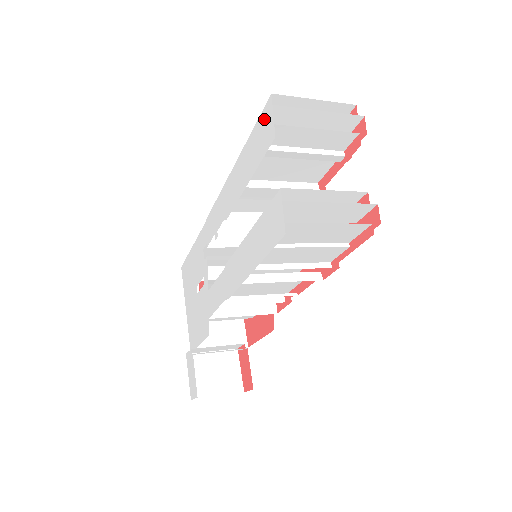
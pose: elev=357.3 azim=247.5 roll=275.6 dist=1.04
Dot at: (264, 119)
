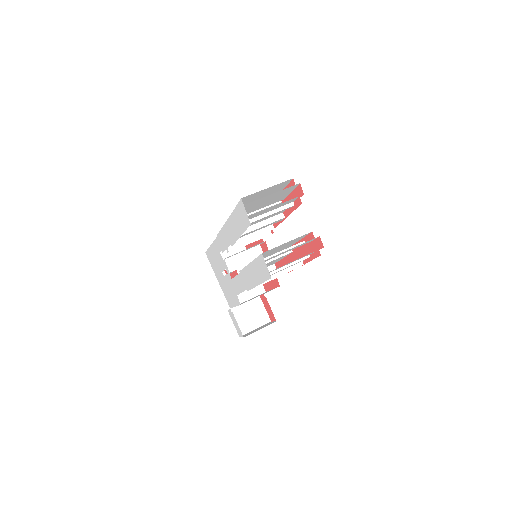
Dot at: (241, 209)
